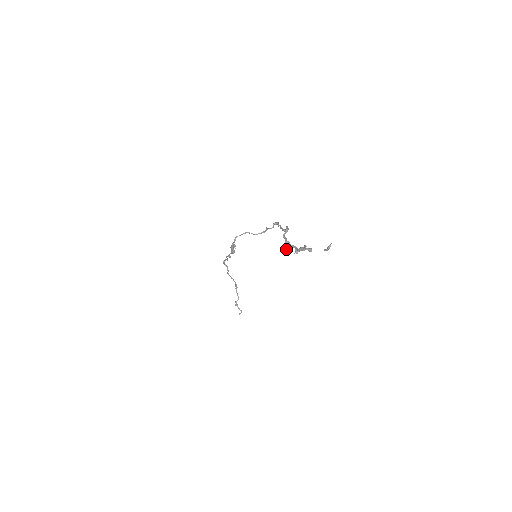
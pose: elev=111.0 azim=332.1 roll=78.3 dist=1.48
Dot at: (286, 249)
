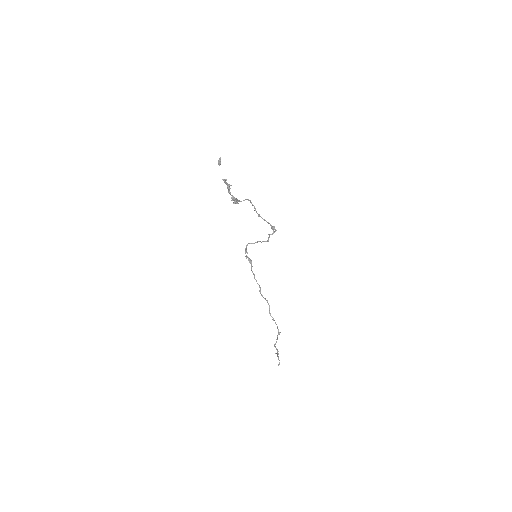
Dot at: occluded
